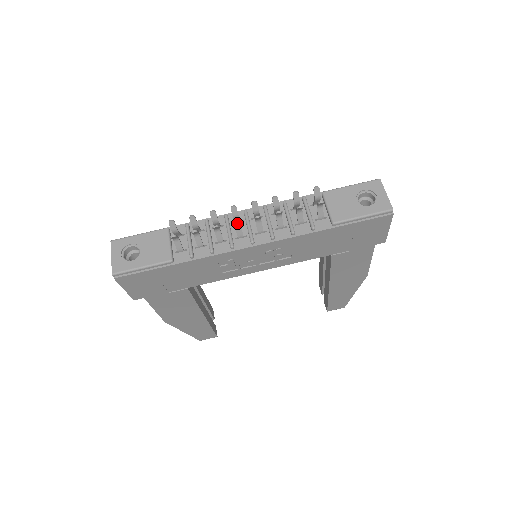
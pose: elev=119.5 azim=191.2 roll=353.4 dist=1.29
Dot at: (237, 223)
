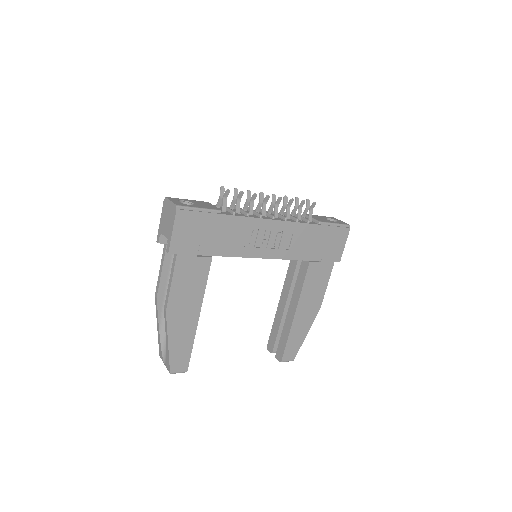
Dot at: (267, 199)
